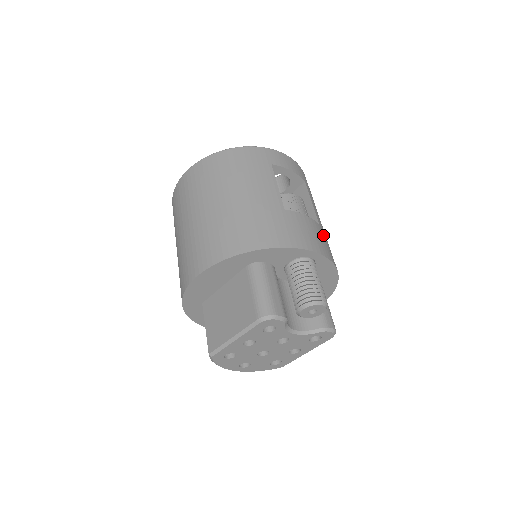
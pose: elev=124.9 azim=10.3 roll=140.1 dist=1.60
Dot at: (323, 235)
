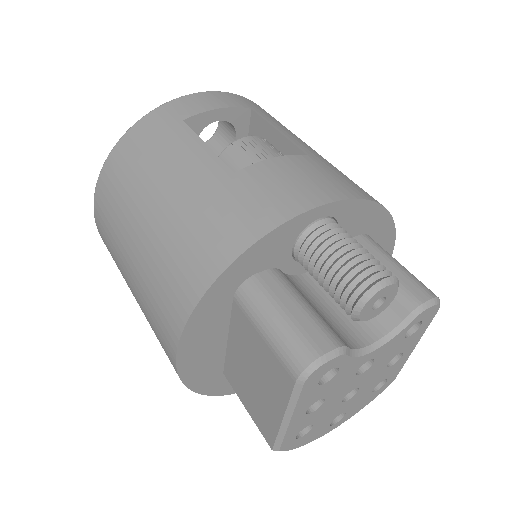
Dot at: (321, 167)
